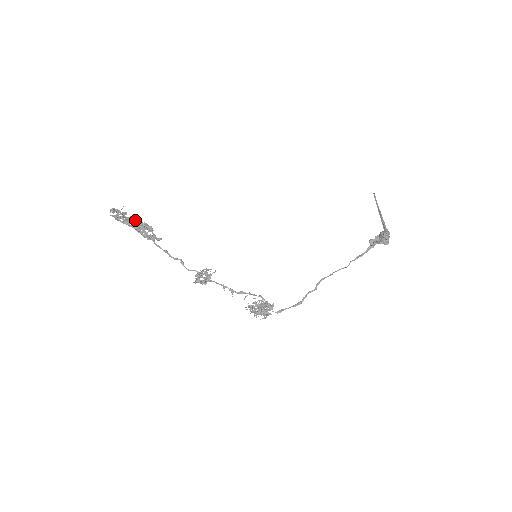
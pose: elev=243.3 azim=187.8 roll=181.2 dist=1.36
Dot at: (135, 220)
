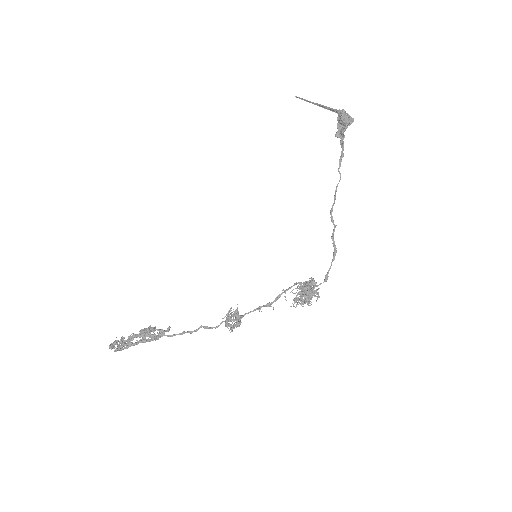
Dot at: (133, 336)
